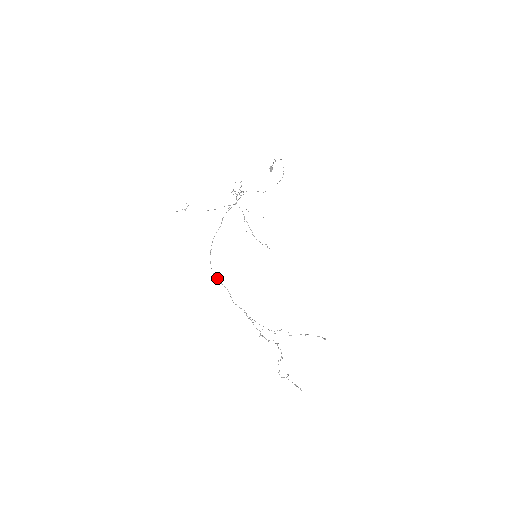
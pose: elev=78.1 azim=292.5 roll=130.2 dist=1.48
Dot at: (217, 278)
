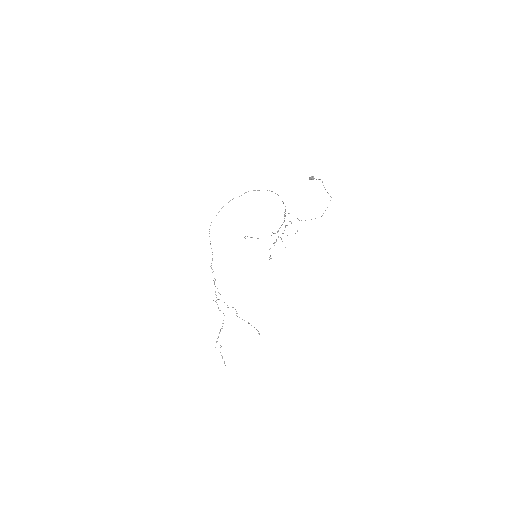
Dot at: occluded
